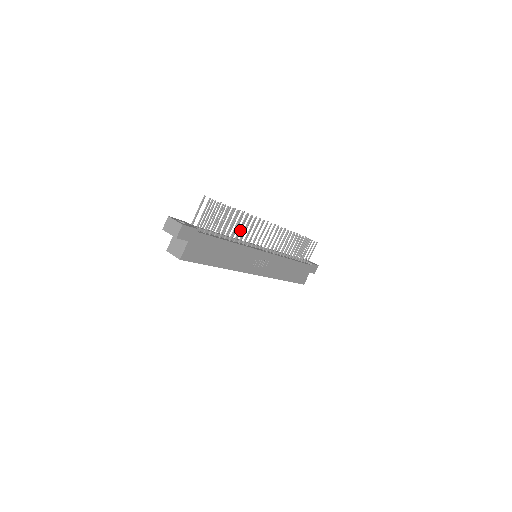
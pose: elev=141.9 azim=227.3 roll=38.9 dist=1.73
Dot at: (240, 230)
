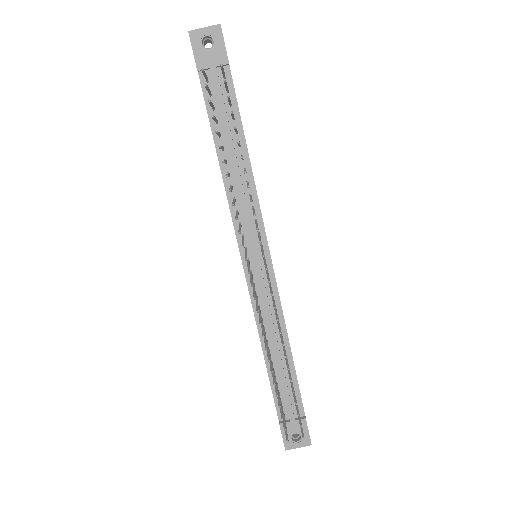
Dot at: (262, 326)
